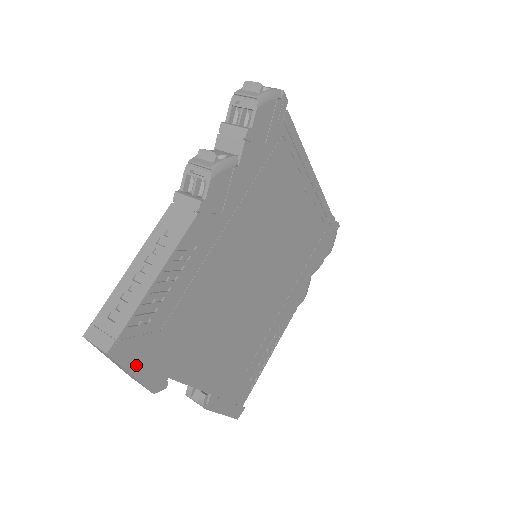
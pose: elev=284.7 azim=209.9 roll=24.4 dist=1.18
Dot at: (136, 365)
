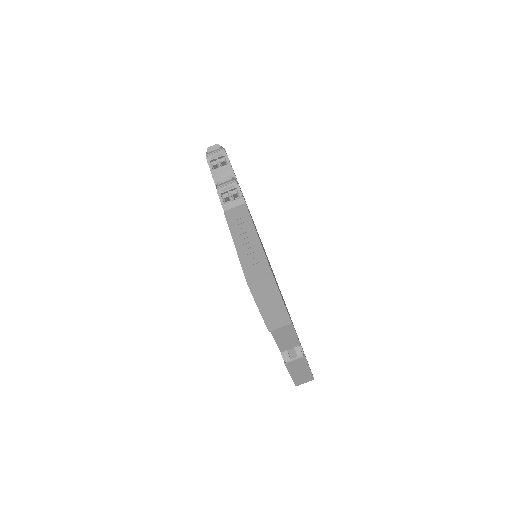
Dot at: occluded
